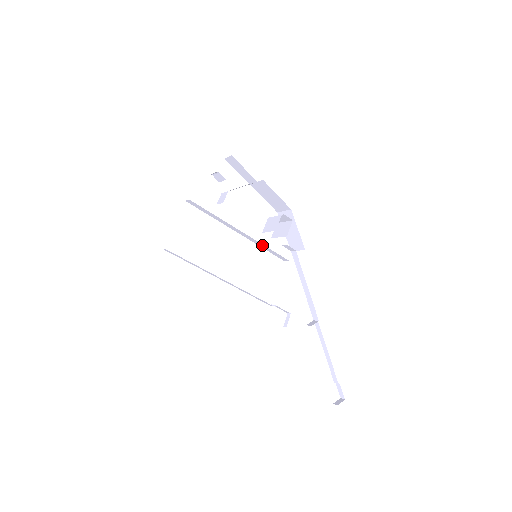
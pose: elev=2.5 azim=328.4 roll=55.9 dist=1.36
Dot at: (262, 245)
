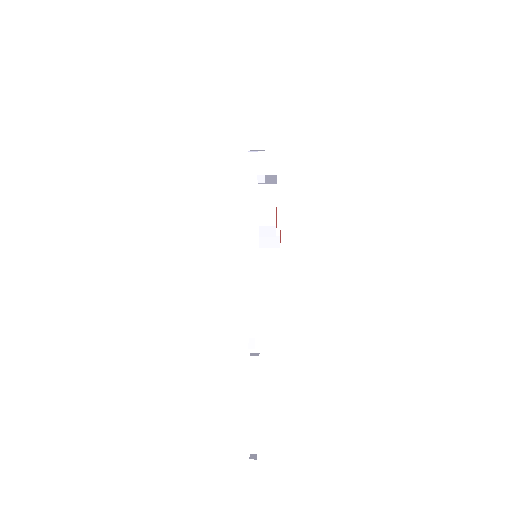
Dot at: (256, 248)
